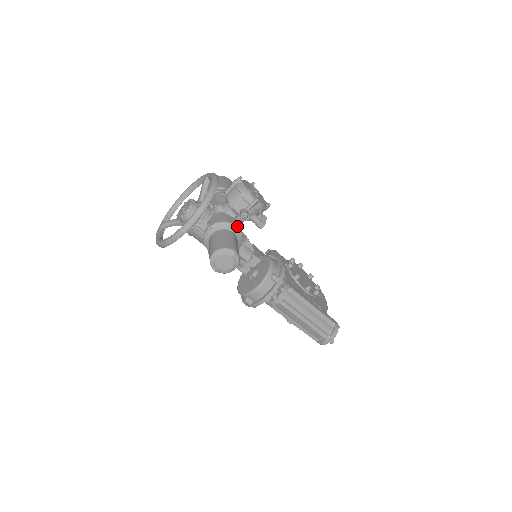
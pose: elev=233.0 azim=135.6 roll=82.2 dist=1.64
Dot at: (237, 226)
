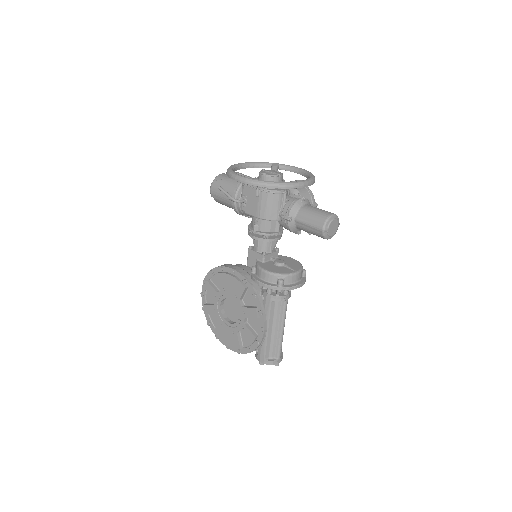
Dot at: occluded
